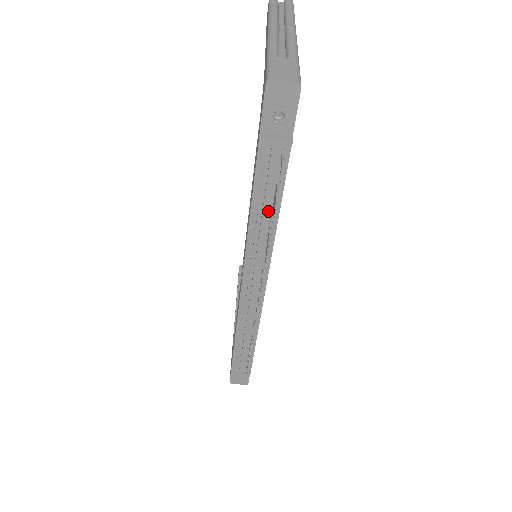
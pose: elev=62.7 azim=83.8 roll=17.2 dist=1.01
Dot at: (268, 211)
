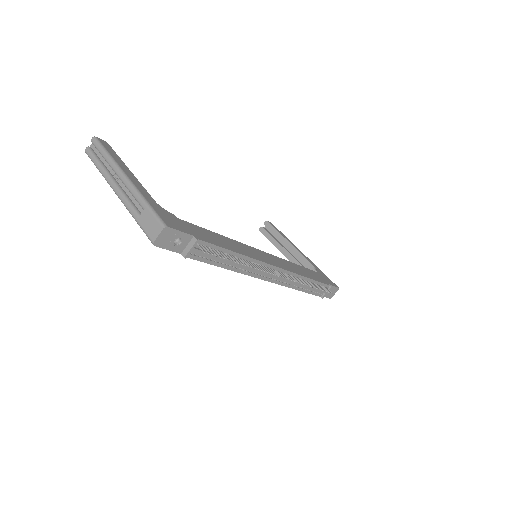
Dot at: occluded
